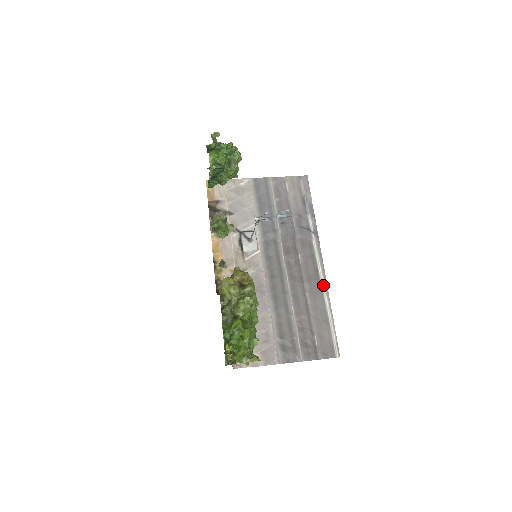
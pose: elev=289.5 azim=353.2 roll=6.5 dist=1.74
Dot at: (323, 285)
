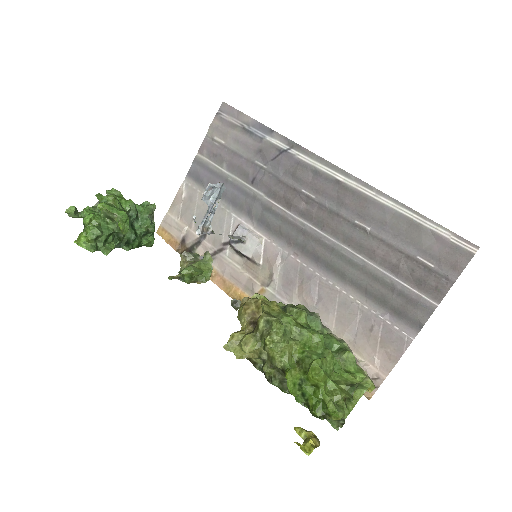
Dot at: (362, 189)
